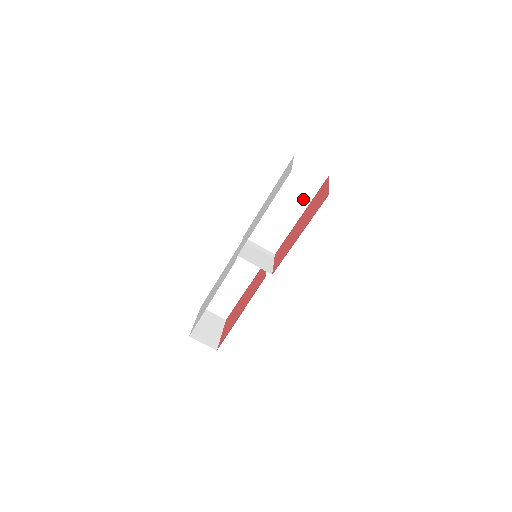
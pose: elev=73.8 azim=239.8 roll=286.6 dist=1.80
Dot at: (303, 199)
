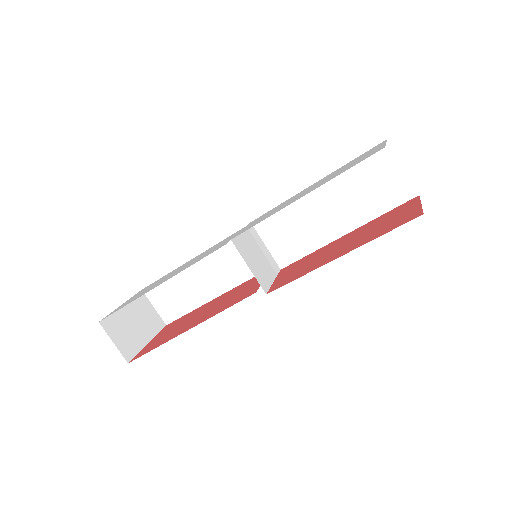
Dot at: (364, 210)
